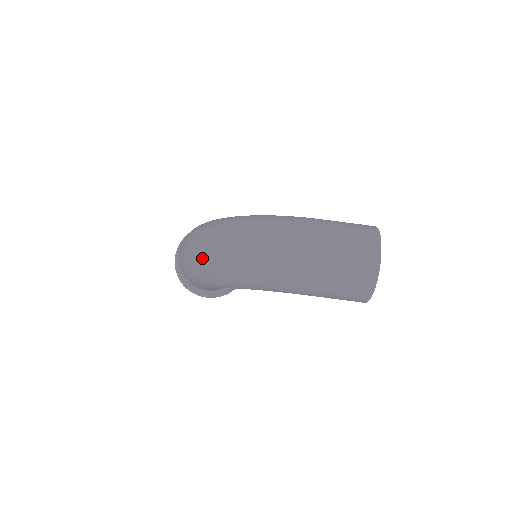
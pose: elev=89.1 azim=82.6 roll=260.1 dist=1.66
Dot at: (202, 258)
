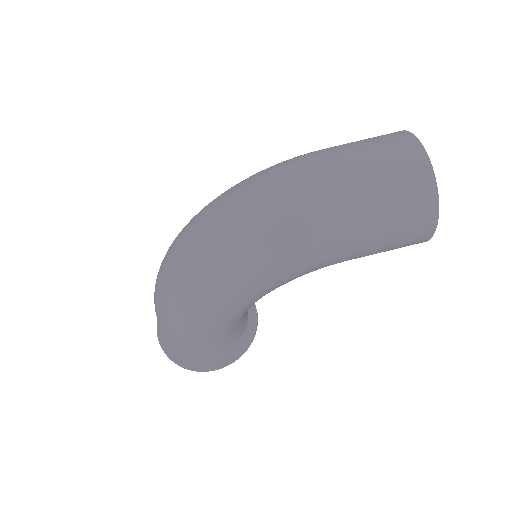
Dot at: (179, 272)
